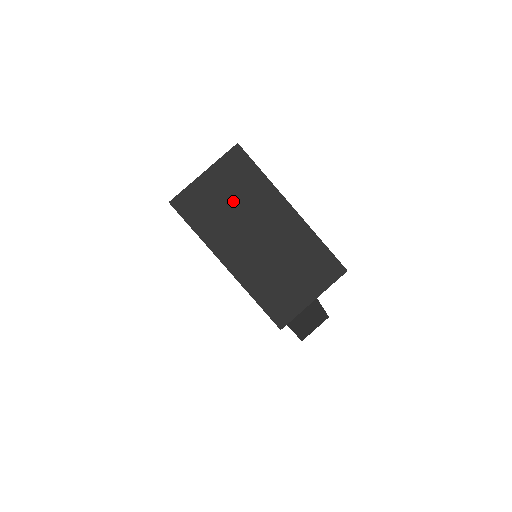
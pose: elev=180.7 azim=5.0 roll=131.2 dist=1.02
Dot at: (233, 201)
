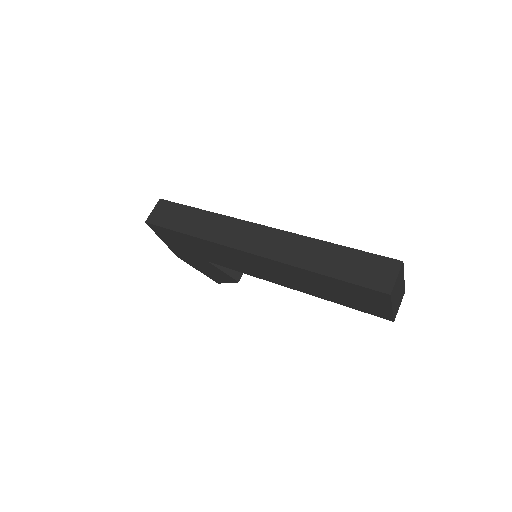
Dot at: (398, 284)
